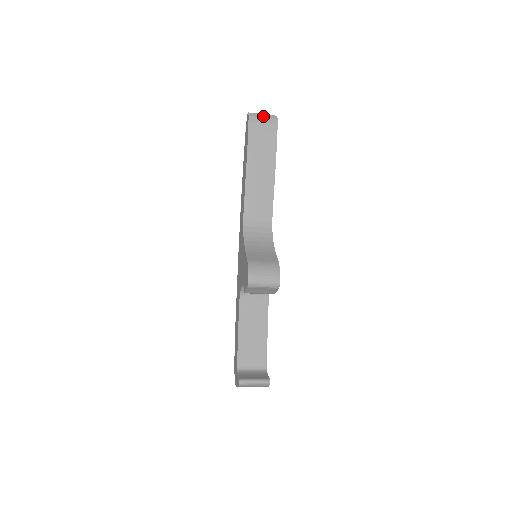
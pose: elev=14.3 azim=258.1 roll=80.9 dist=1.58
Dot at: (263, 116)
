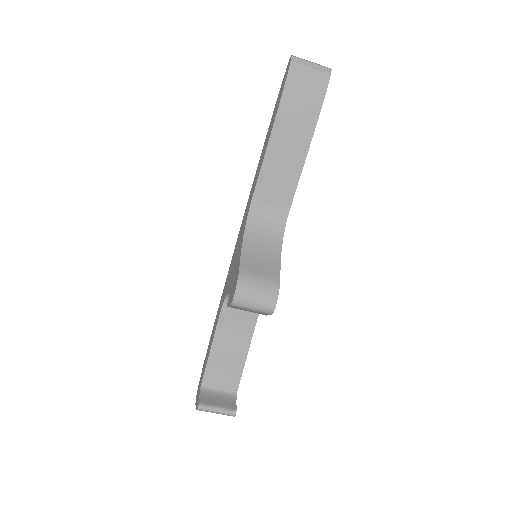
Dot at: (311, 66)
